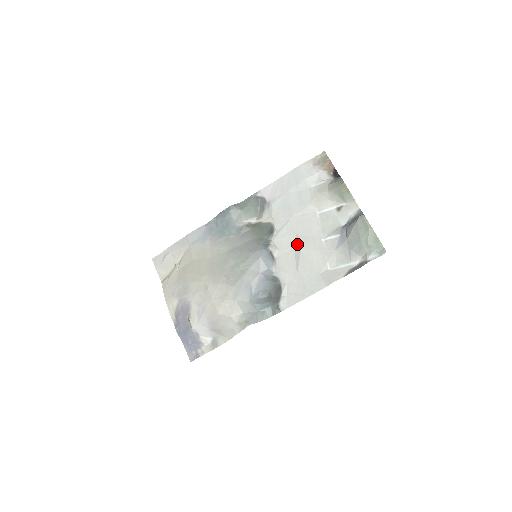
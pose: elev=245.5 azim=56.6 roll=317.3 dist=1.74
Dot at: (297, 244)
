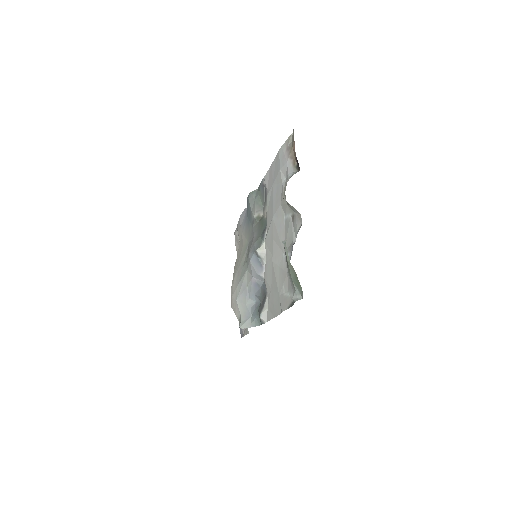
Dot at: (272, 253)
